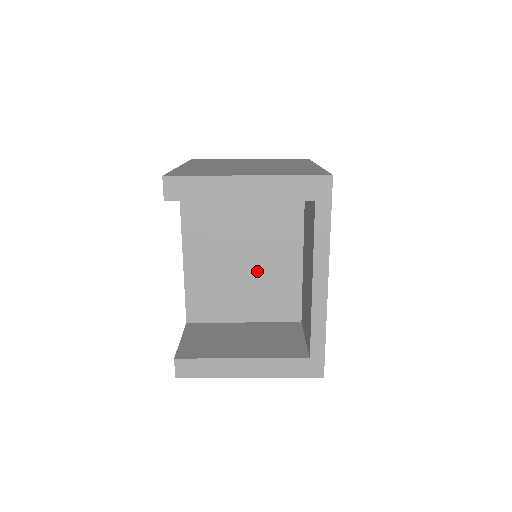
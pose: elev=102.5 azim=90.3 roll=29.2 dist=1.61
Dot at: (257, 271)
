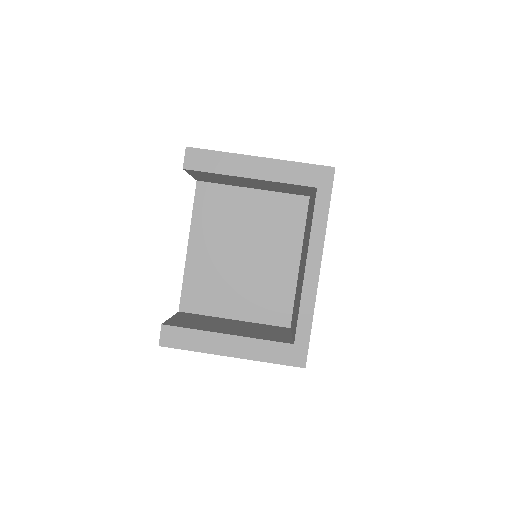
Dot at: (255, 269)
